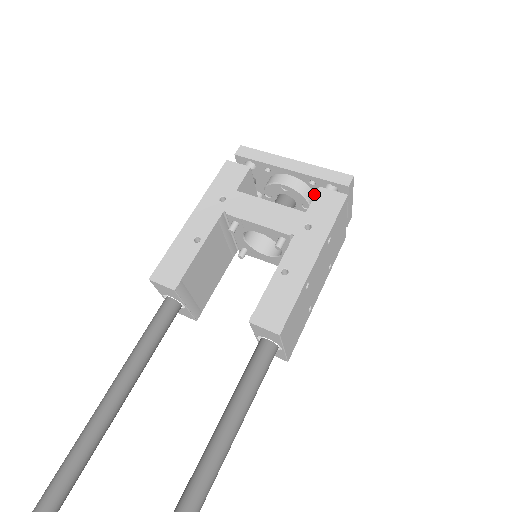
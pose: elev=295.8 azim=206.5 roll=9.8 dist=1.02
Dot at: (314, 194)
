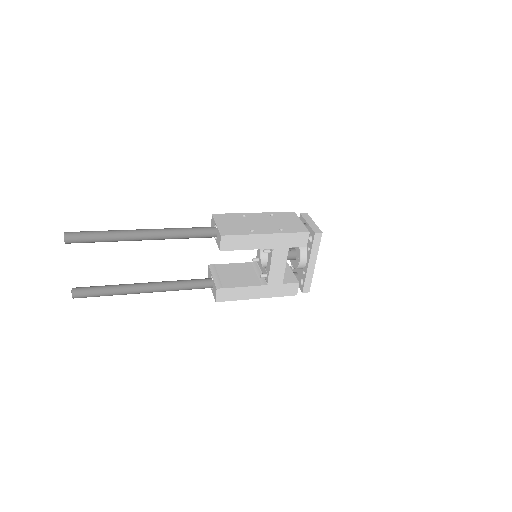
Dot at: occluded
